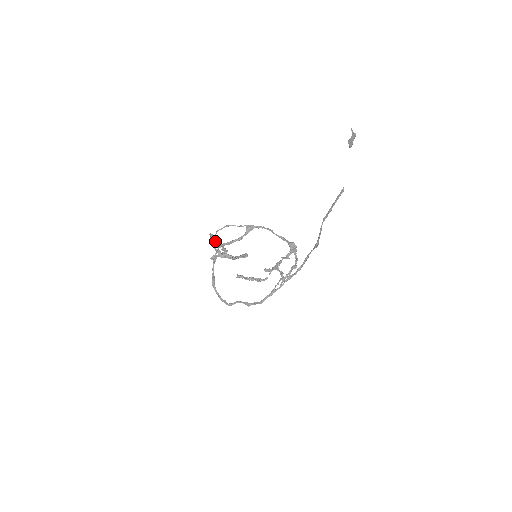
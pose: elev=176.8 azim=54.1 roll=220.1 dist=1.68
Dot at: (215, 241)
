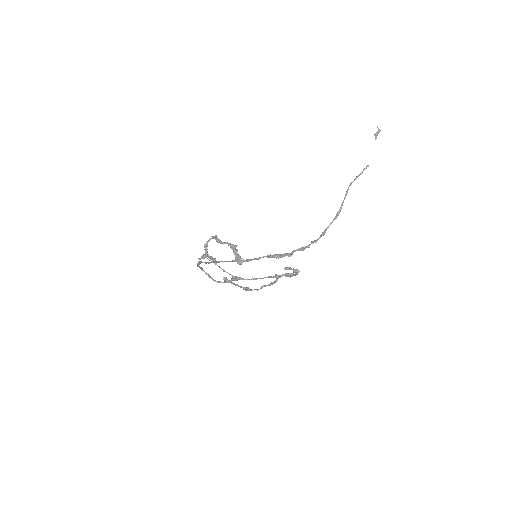
Dot at: (215, 236)
